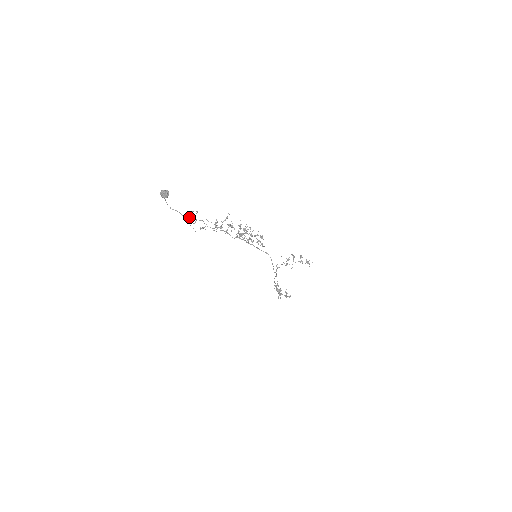
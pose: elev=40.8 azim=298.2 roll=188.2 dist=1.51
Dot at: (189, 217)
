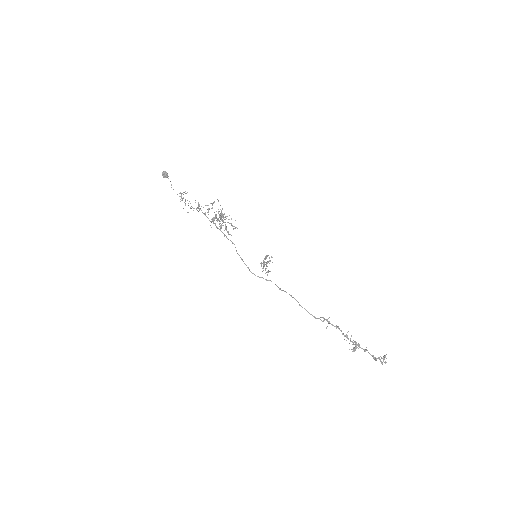
Dot at: (181, 196)
